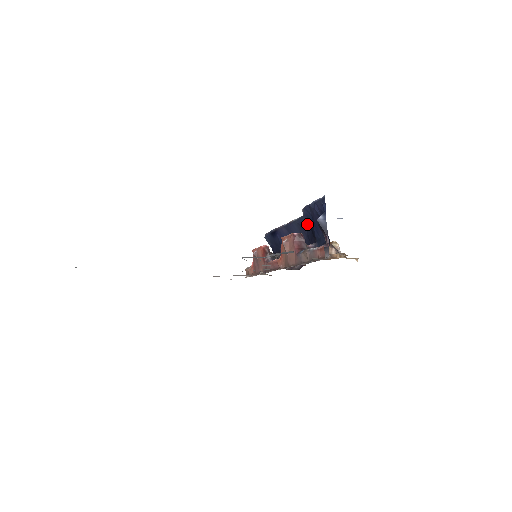
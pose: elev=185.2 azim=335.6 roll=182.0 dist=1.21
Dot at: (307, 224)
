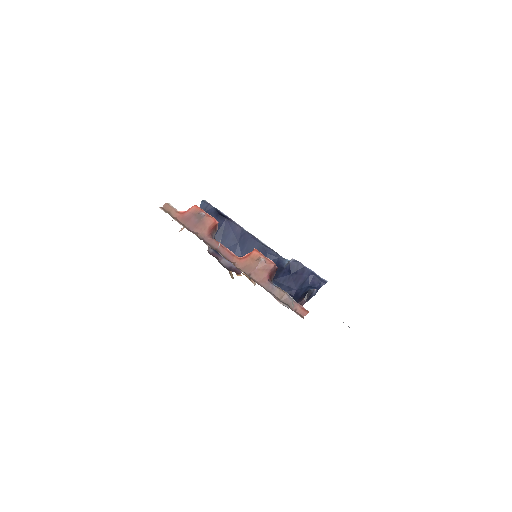
Dot at: (273, 260)
